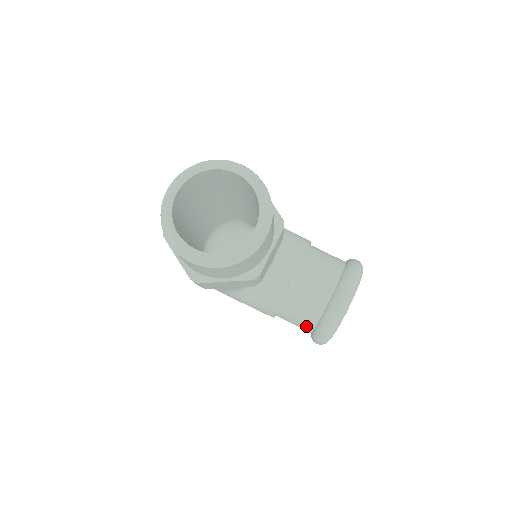
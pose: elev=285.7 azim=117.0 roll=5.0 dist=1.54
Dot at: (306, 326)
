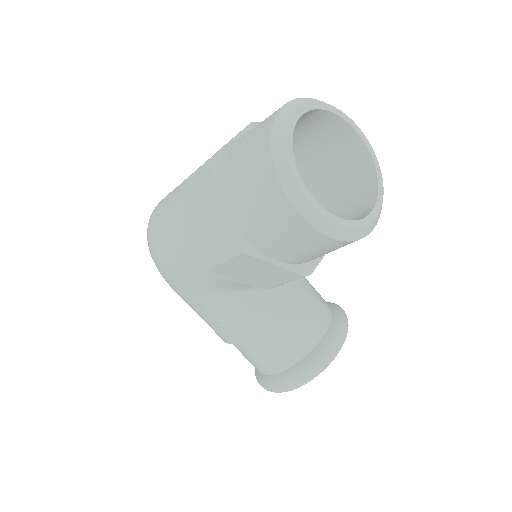
Dot at: (278, 363)
